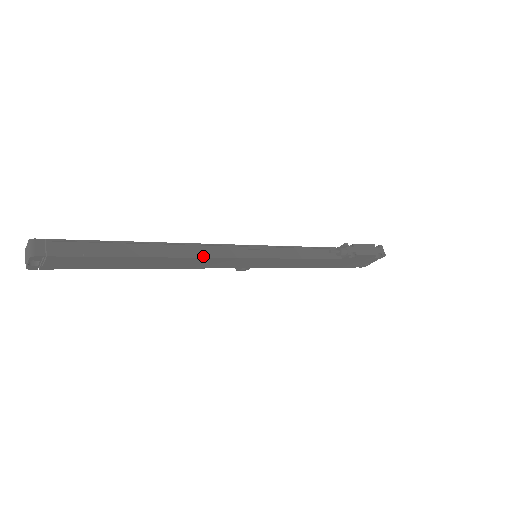
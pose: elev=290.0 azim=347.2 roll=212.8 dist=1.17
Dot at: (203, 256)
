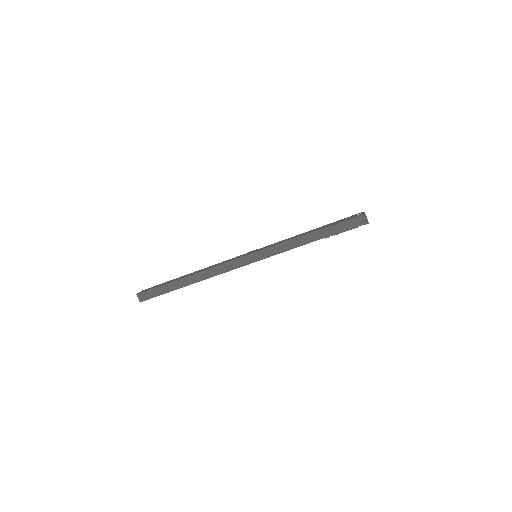
Dot at: (218, 273)
